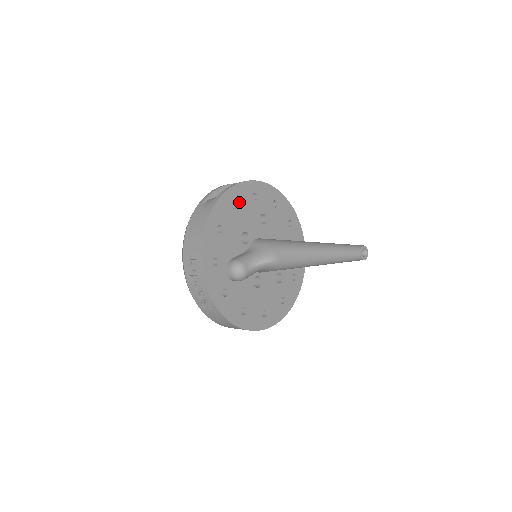
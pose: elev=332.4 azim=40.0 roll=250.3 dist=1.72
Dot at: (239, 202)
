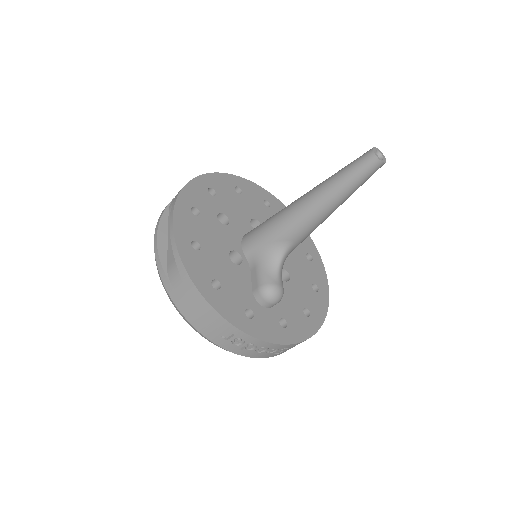
Dot at: (194, 236)
